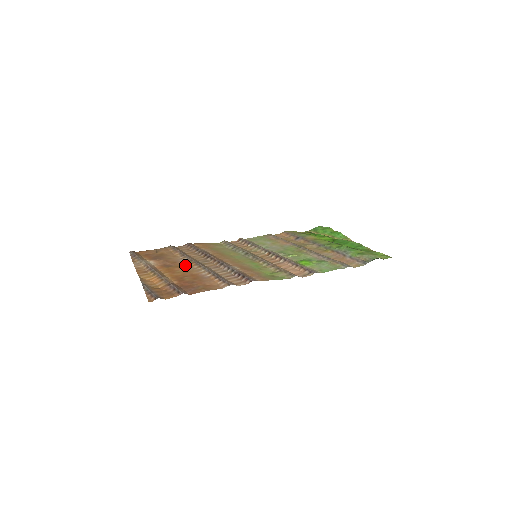
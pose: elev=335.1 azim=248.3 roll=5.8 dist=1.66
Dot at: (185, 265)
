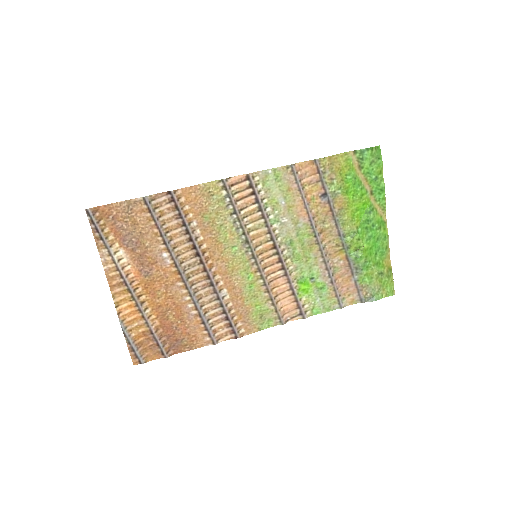
Dot at: (168, 275)
